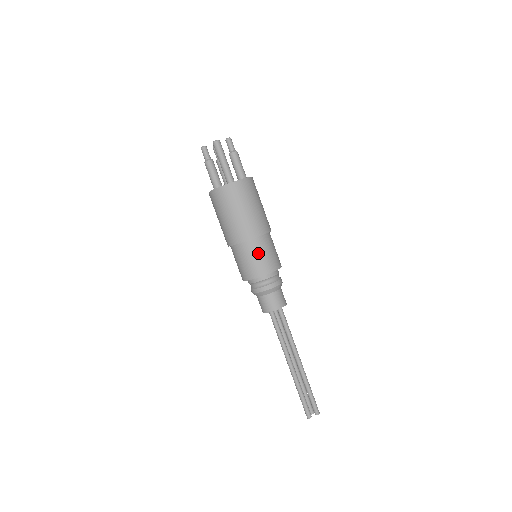
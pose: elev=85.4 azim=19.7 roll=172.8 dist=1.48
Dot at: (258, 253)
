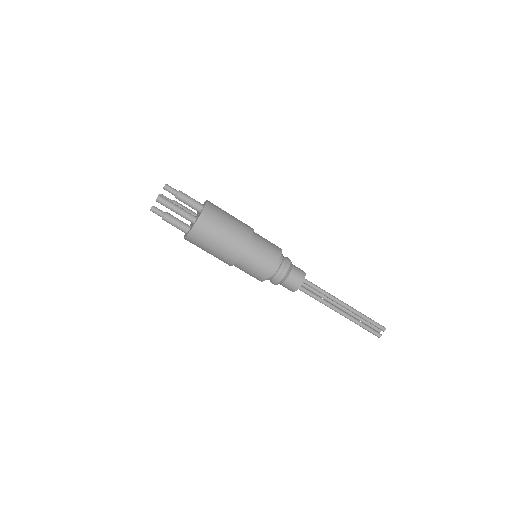
Dot at: (256, 258)
